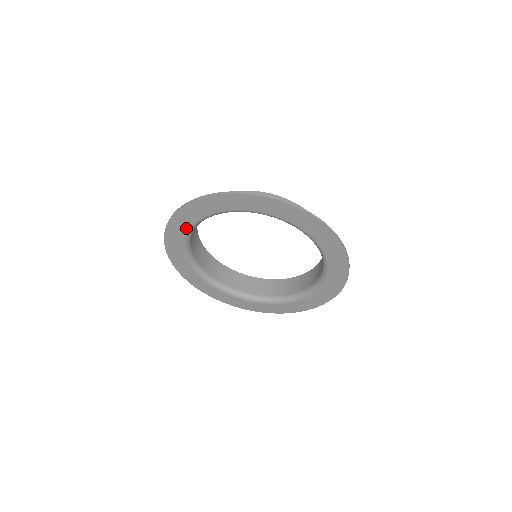
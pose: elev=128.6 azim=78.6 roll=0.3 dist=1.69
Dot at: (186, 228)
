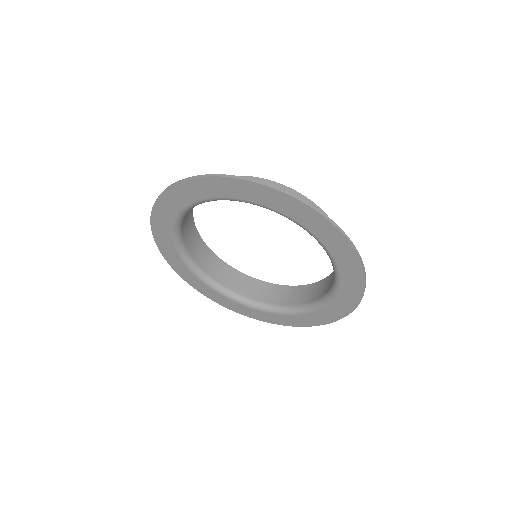
Dot at: (169, 232)
